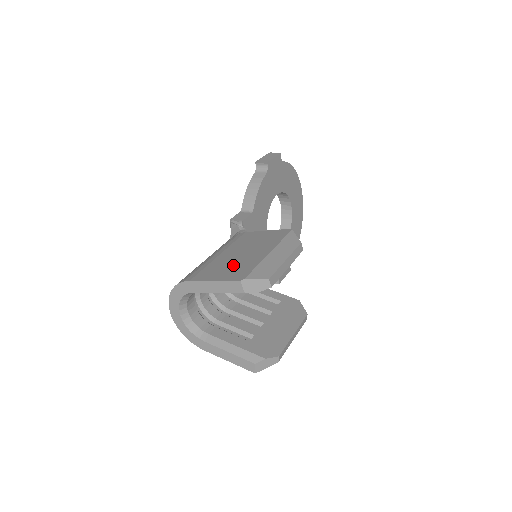
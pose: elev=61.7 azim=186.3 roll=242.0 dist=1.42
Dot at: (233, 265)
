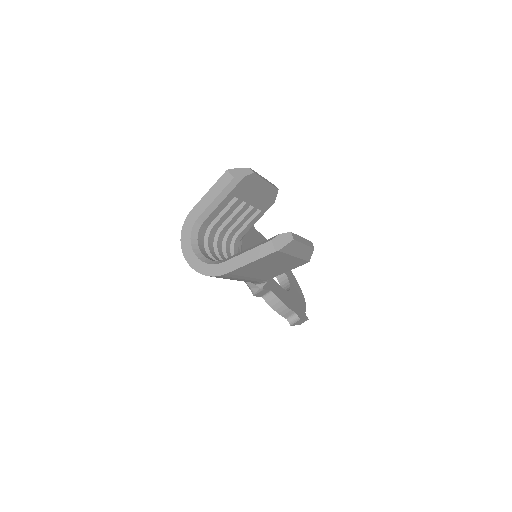
Dot at: occluded
